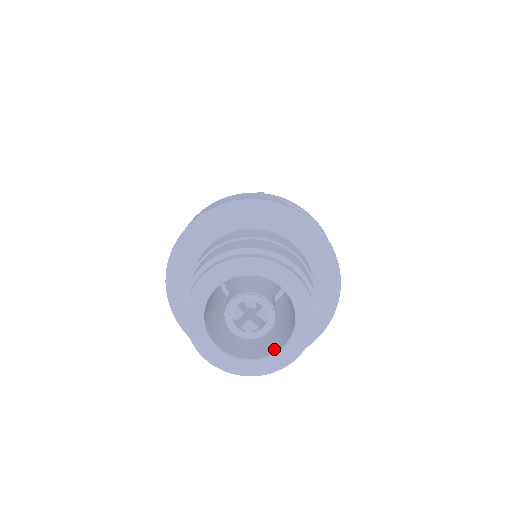
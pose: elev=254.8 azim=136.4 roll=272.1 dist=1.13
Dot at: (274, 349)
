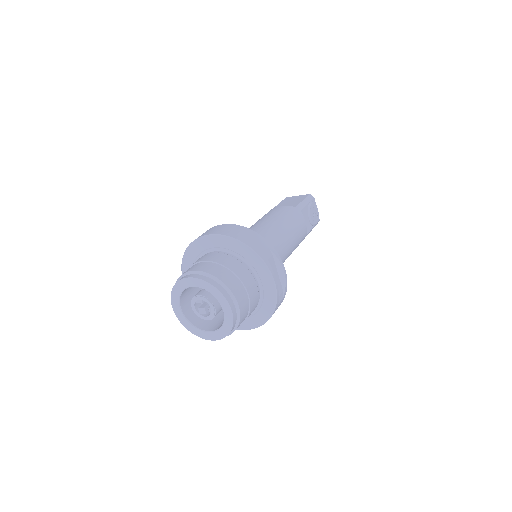
Dot at: (208, 328)
